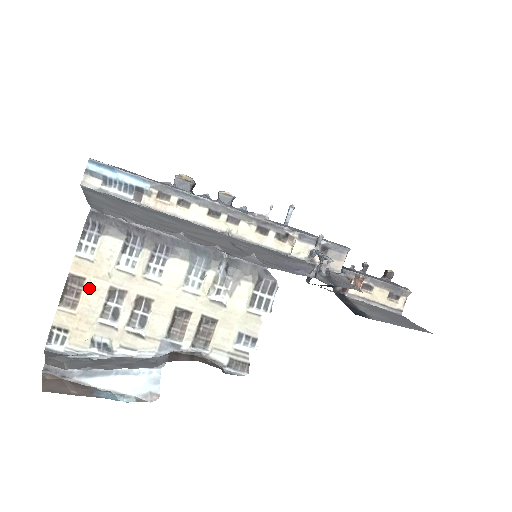
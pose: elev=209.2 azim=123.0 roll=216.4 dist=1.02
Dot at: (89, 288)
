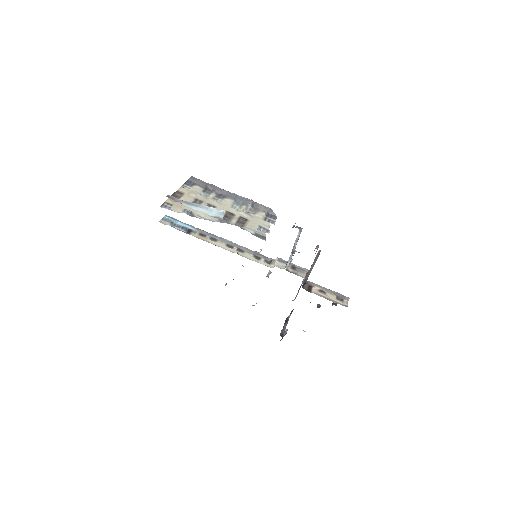
Dot at: (185, 196)
